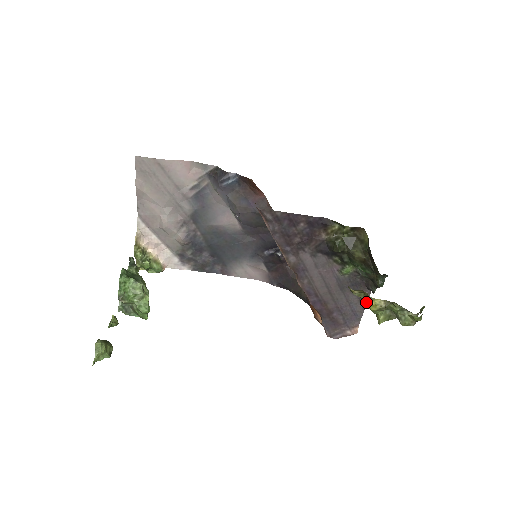
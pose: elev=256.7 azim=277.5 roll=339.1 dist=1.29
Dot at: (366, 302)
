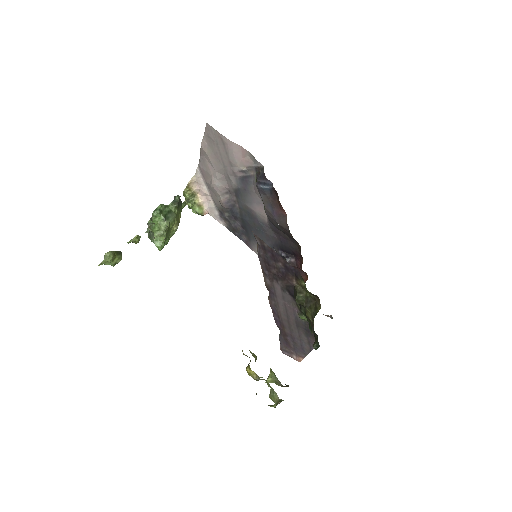
Dot at: (247, 366)
